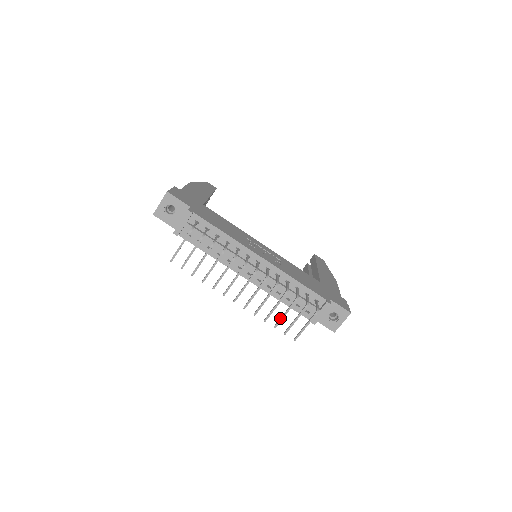
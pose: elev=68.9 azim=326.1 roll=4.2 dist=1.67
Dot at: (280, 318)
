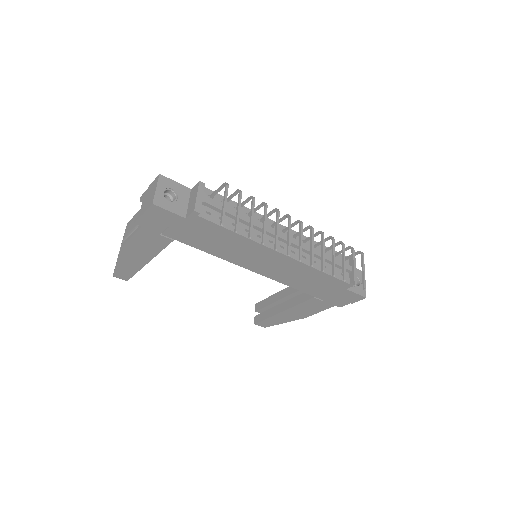
Dot at: (343, 268)
